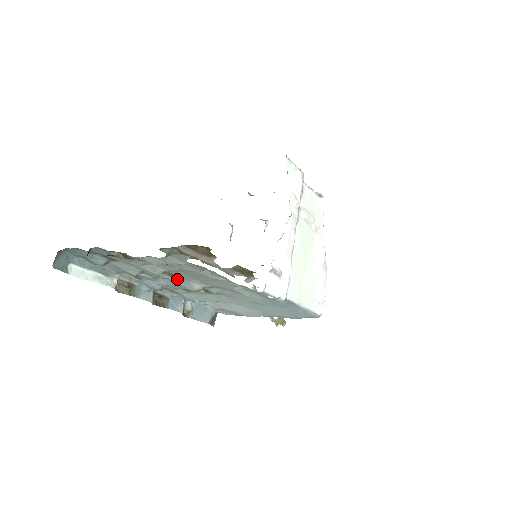
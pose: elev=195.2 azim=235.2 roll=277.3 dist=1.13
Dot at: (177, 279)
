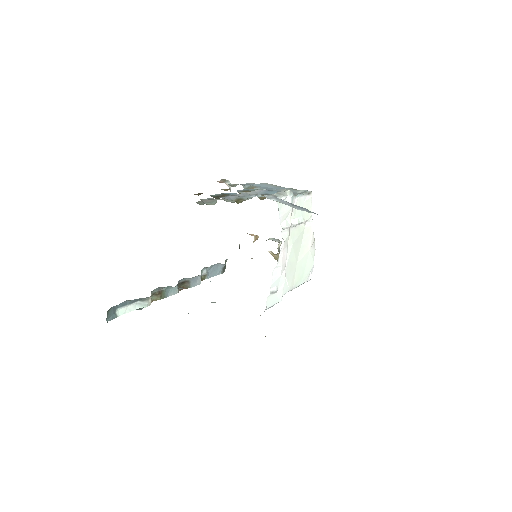
Dot at: occluded
